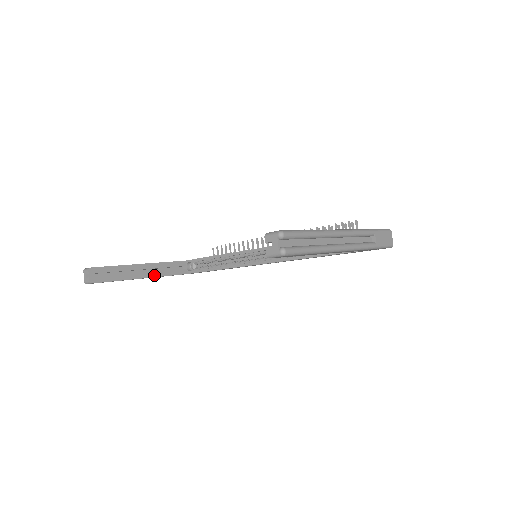
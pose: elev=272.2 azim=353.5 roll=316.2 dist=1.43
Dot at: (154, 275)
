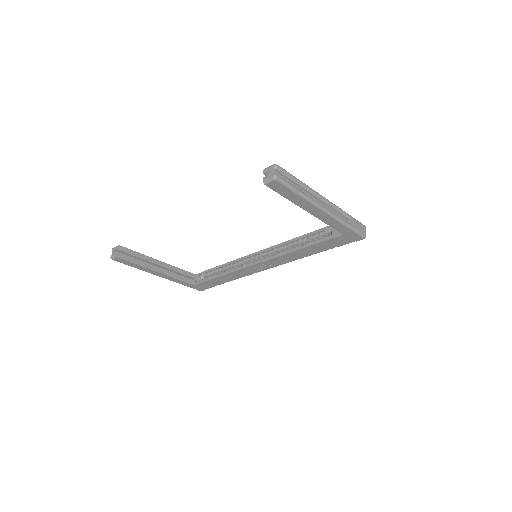
Dot at: (167, 274)
